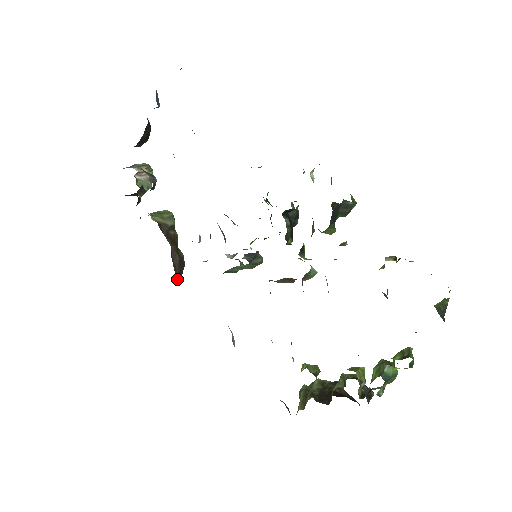
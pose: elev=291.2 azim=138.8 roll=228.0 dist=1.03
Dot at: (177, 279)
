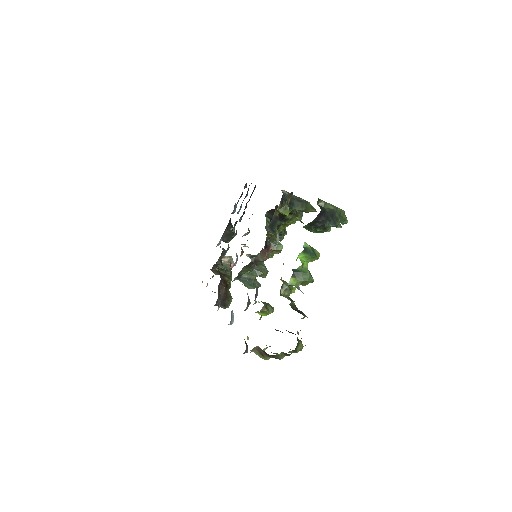
Dot at: (220, 304)
